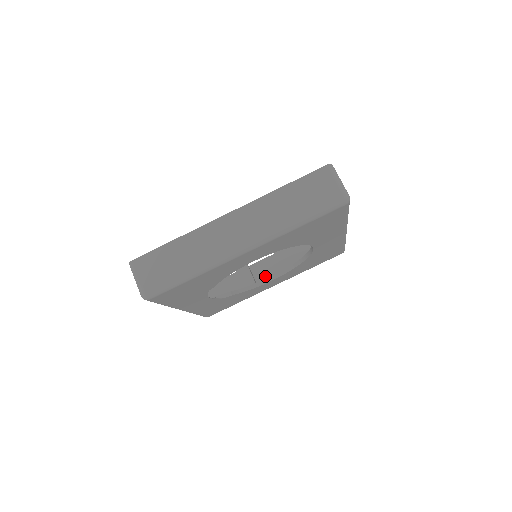
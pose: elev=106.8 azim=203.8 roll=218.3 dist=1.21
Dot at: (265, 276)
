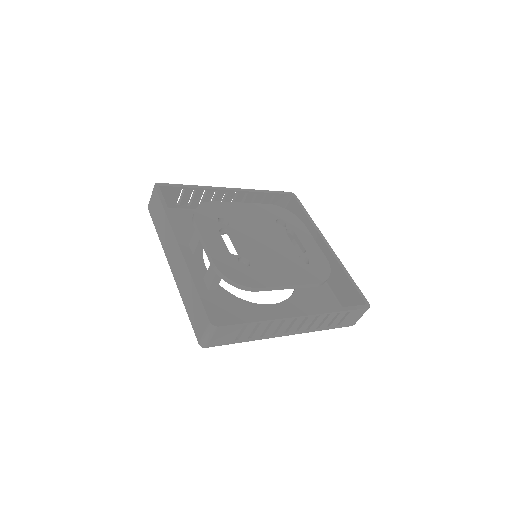
Dot at: occluded
